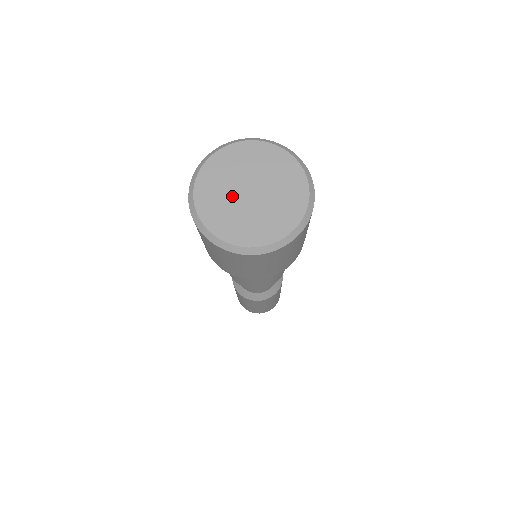
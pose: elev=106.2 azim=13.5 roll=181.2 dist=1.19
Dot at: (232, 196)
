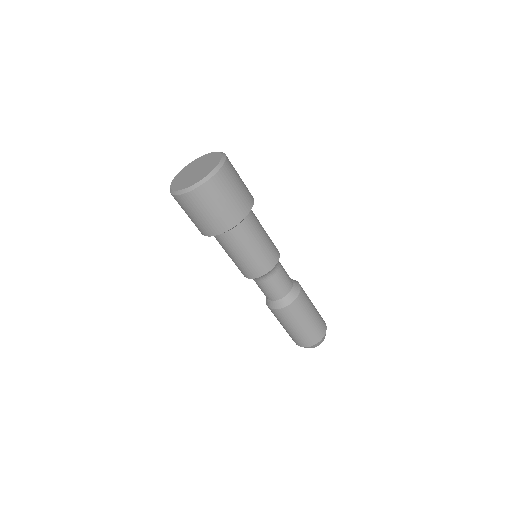
Dot at: (190, 170)
